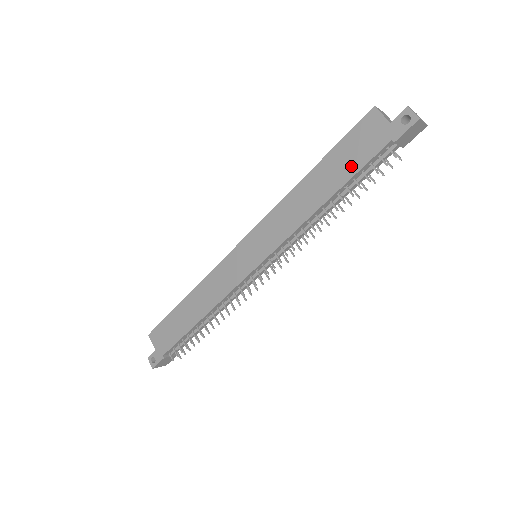
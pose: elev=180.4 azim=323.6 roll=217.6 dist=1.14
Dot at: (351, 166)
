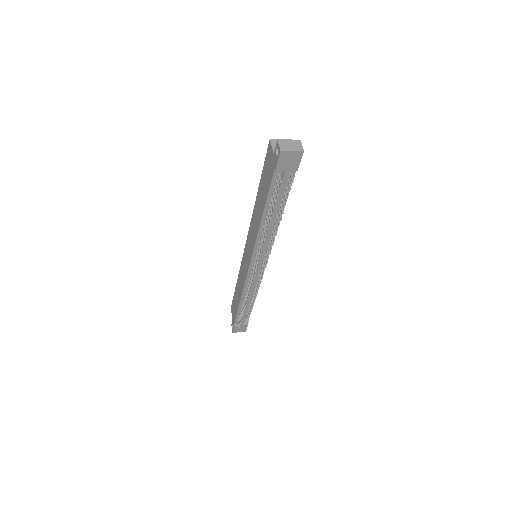
Dot at: (266, 189)
